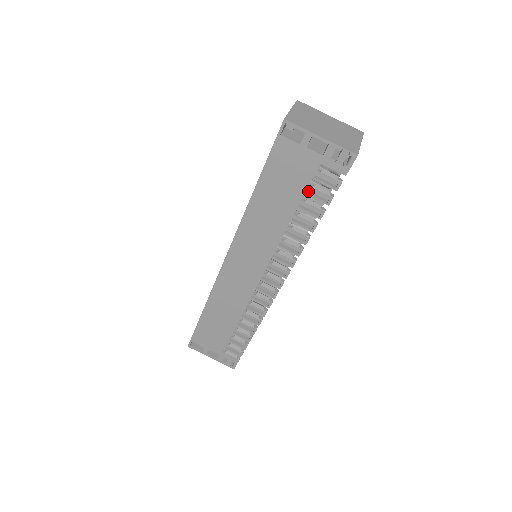
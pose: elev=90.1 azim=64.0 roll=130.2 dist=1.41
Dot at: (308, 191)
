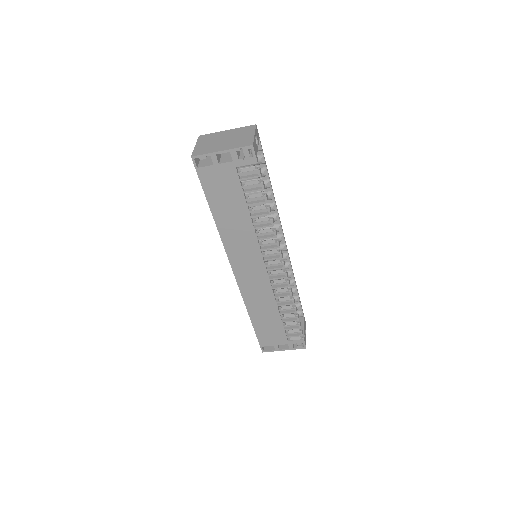
Dot at: (245, 190)
